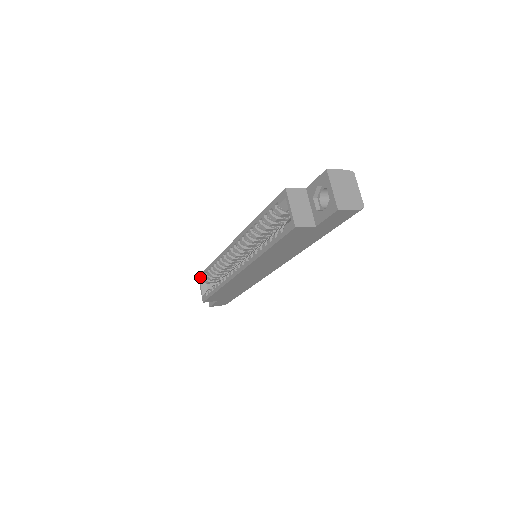
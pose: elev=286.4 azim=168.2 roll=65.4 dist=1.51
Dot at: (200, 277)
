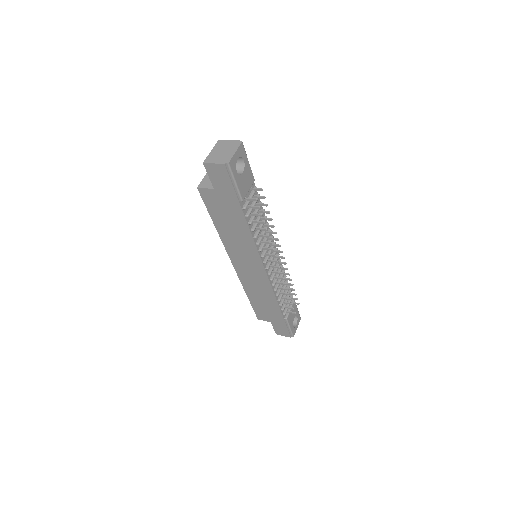
Dot at: occluded
